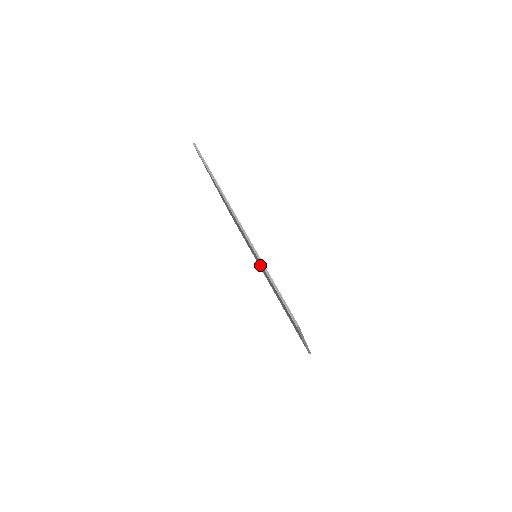
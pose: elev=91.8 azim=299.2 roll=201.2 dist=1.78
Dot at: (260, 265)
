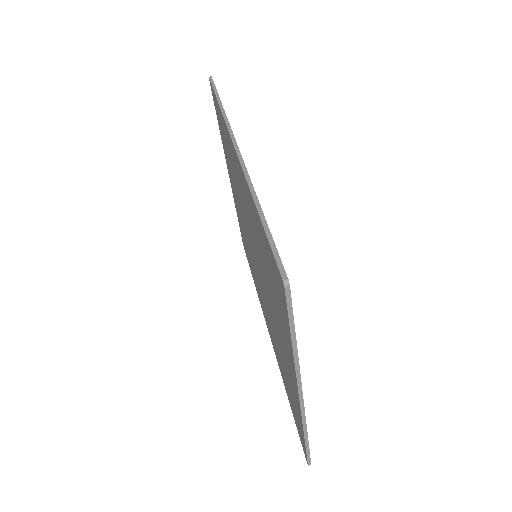
Dot at: (257, 257)
